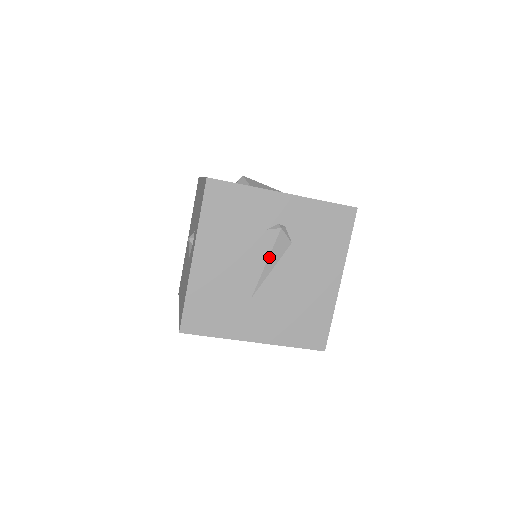
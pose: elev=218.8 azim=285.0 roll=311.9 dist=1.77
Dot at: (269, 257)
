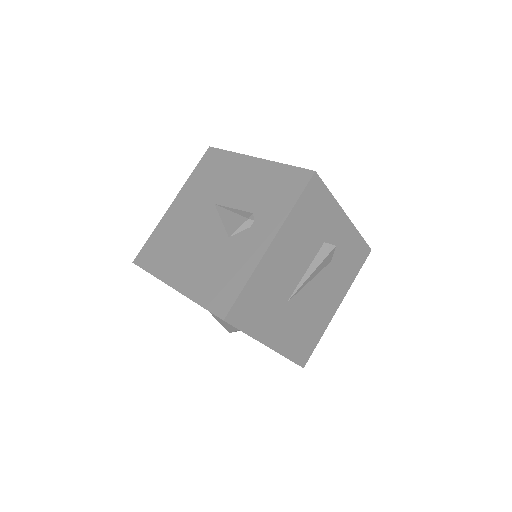
Dot at: (316, 268)
